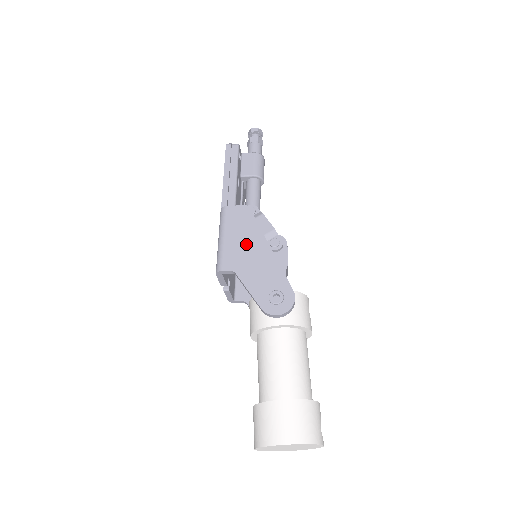
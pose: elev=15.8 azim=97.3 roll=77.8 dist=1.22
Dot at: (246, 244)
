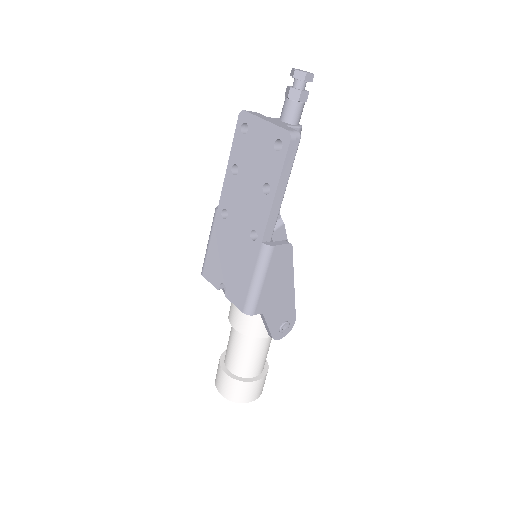
Dot at: (279, 286)
